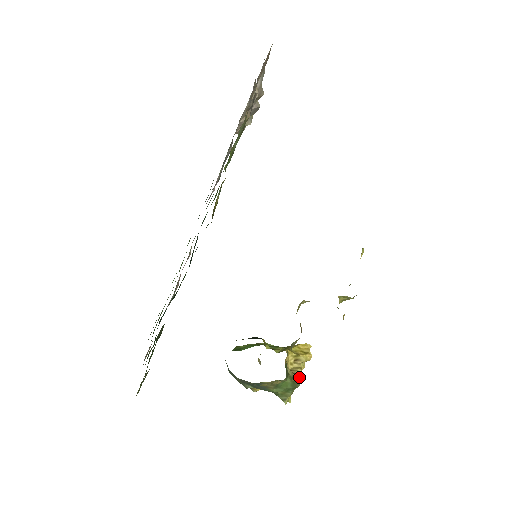
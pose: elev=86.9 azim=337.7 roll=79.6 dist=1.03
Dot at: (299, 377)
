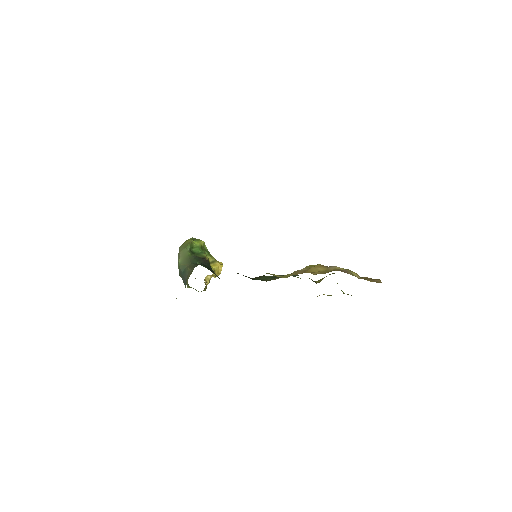
Dot at: (206, 288)
